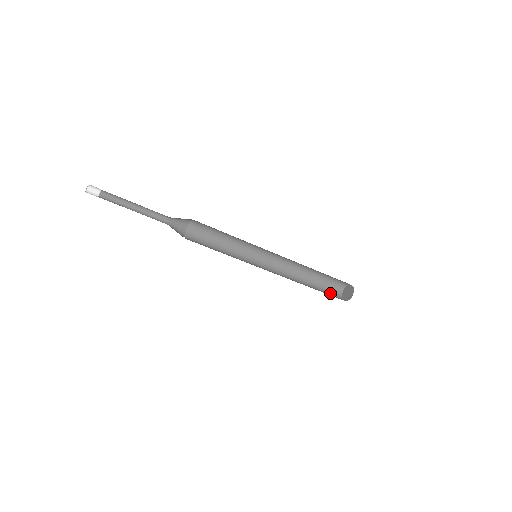
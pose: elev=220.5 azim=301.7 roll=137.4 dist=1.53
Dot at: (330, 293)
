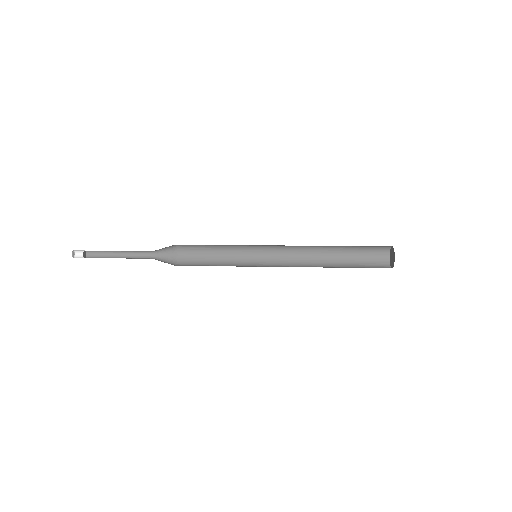
Dot at: (370, 265)
